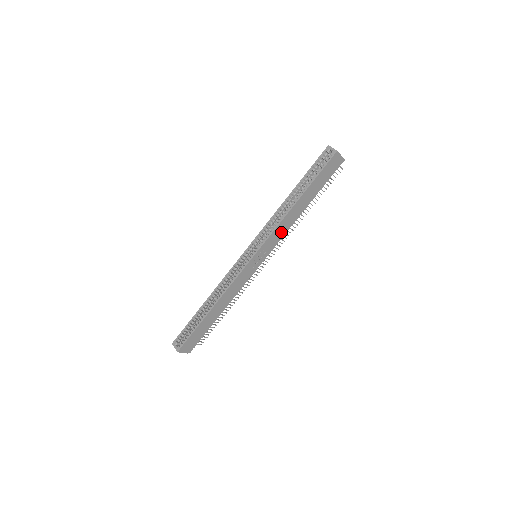
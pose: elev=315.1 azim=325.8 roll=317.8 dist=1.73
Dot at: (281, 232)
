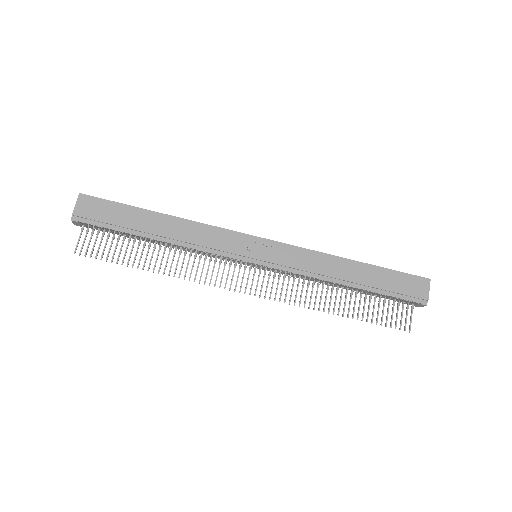
Dot at: (306, 264)
